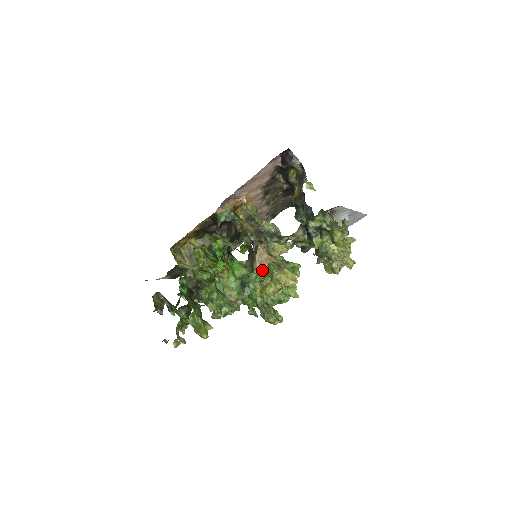
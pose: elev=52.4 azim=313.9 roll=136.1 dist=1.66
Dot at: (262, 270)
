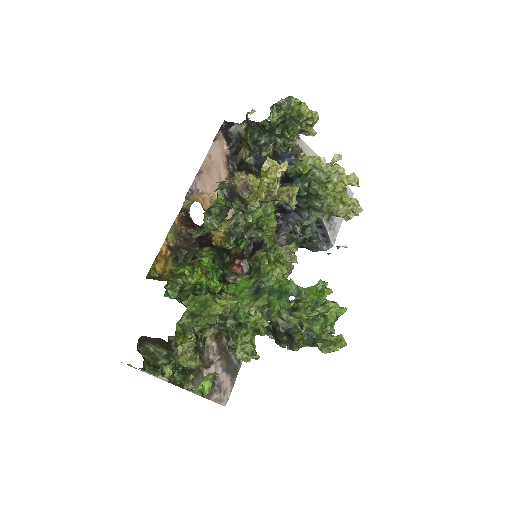
Dot at: (271, 266)
